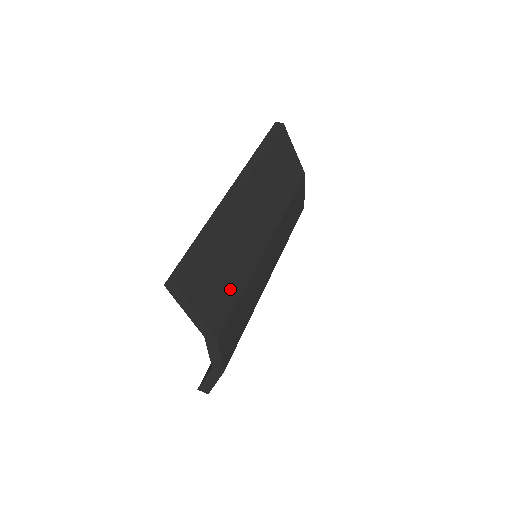
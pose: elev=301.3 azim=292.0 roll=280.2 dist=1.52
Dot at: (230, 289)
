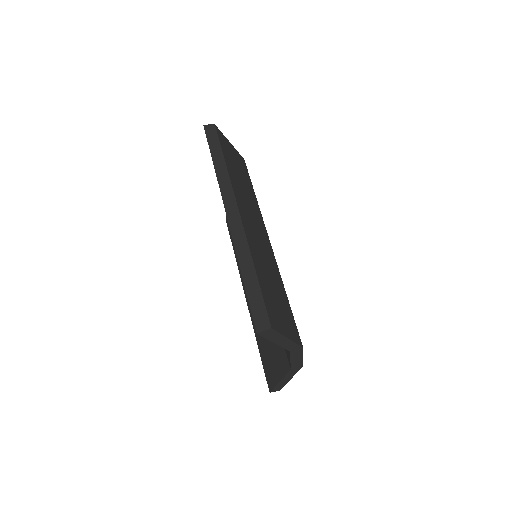
Dot at: (283, 300)
